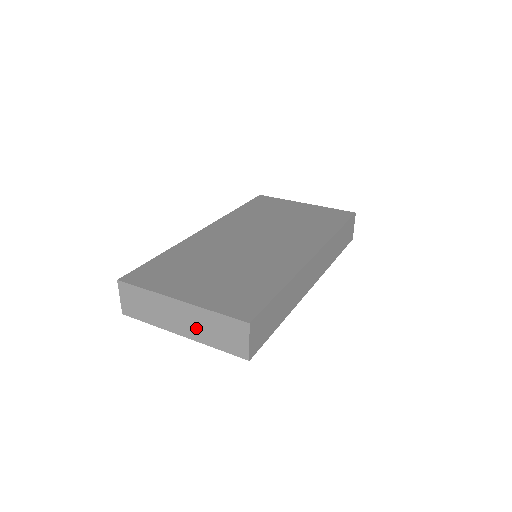
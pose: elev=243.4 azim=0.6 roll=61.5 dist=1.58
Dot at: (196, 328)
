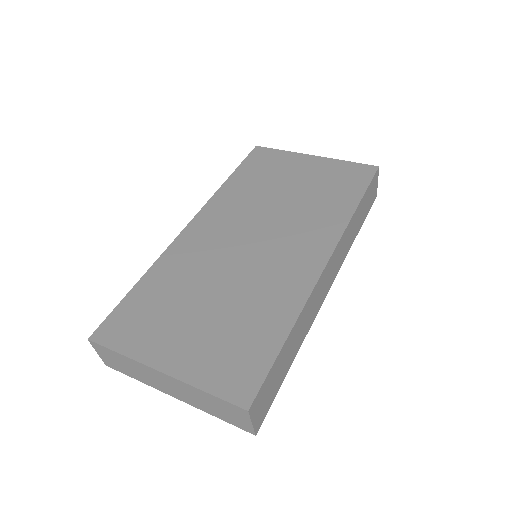
Dot at: (188, 397)
